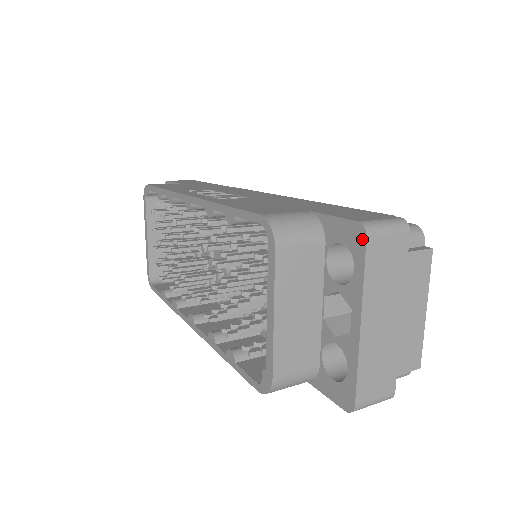
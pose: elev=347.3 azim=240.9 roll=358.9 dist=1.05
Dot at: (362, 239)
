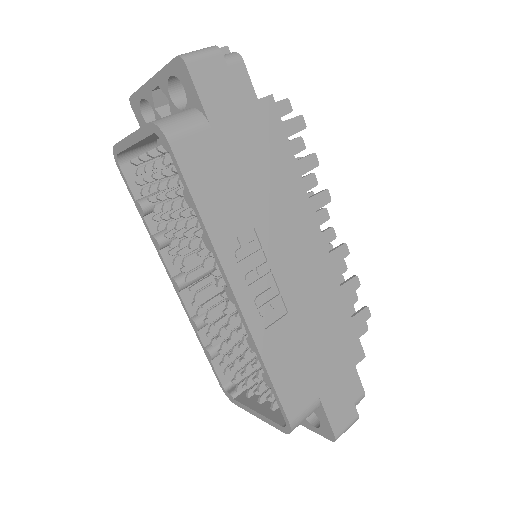
Dot at: (330, 438)
